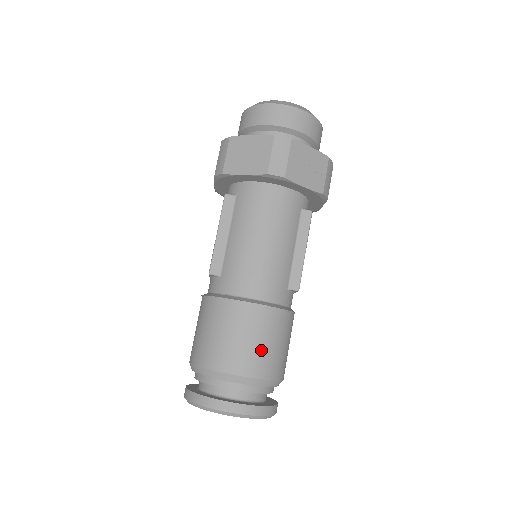
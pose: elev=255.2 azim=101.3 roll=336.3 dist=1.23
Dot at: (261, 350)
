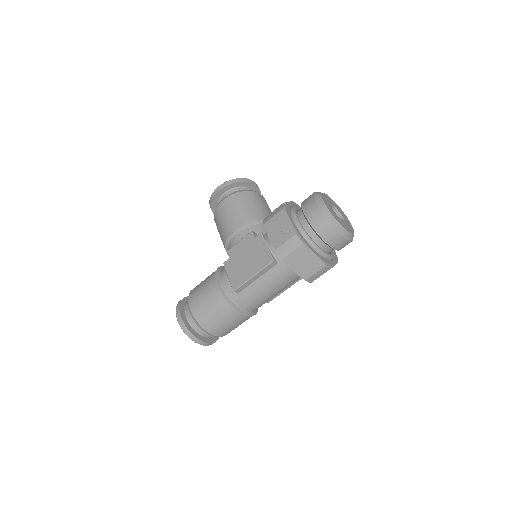
Dot at: occluded
